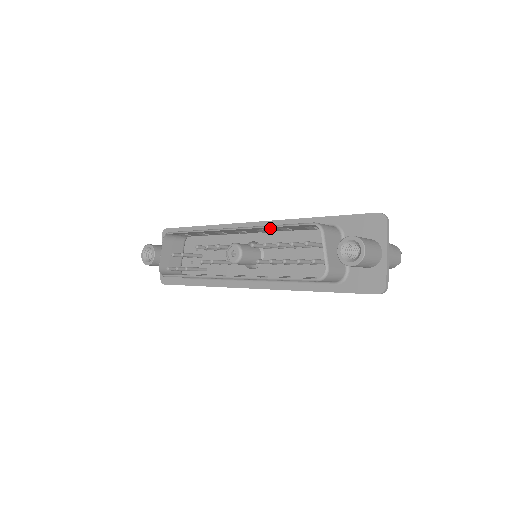
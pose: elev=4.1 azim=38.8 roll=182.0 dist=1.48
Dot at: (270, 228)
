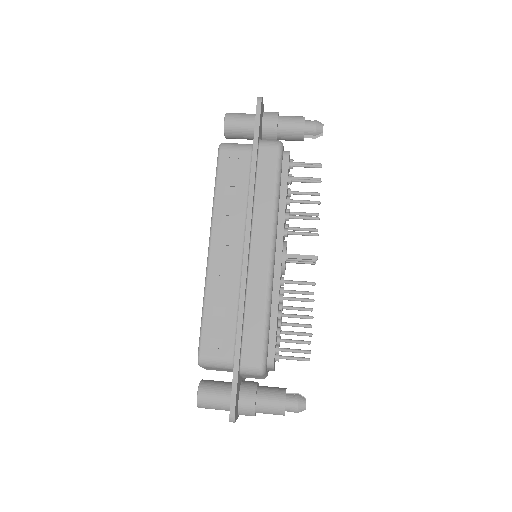
Dot at: (212, 297)
